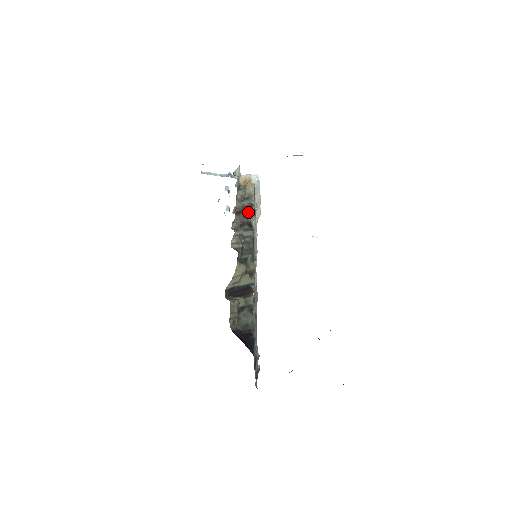
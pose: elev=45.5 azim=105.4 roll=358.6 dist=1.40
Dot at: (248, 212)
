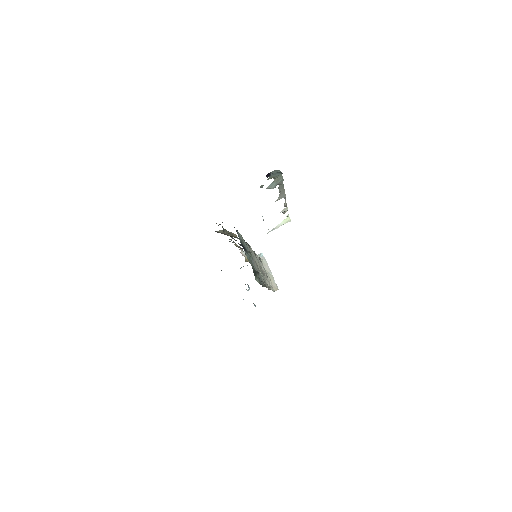
Dot at: occluded
